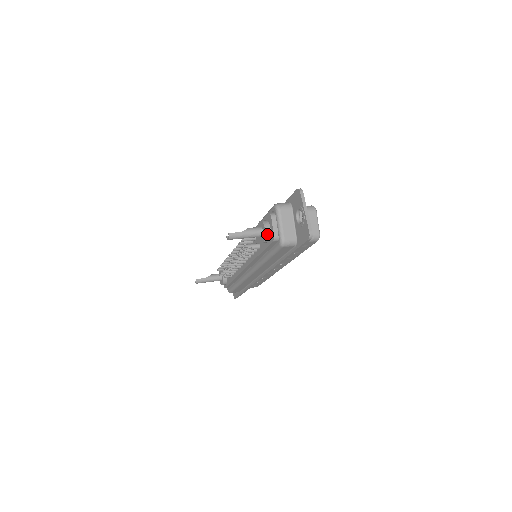
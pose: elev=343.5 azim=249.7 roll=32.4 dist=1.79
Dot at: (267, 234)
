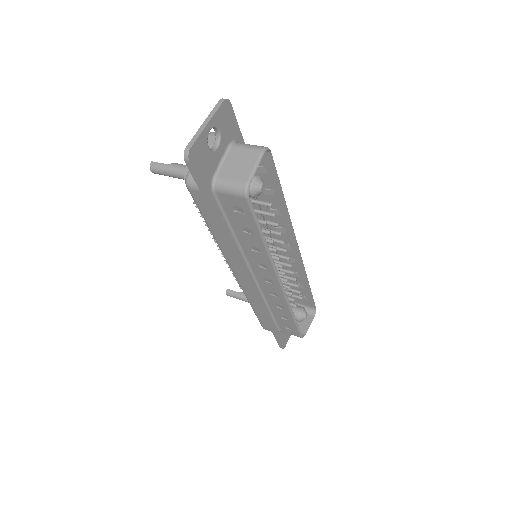
Dot at: occluded
